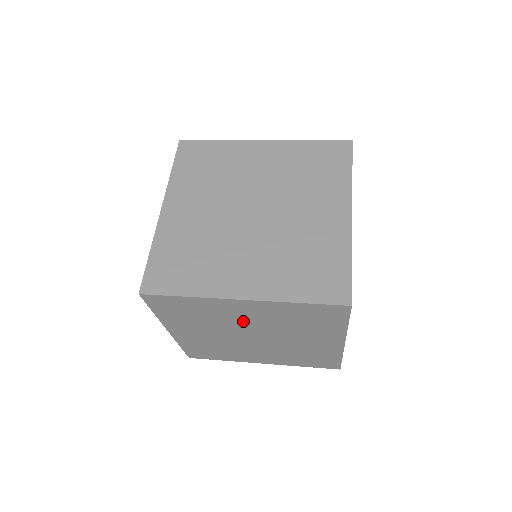
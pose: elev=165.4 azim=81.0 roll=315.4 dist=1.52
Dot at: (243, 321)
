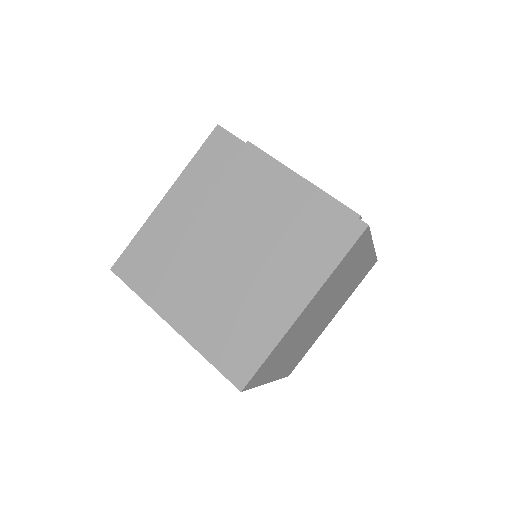
Dot at: occluded
